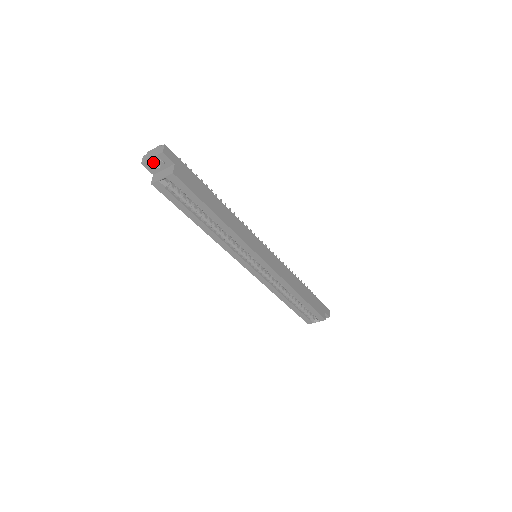
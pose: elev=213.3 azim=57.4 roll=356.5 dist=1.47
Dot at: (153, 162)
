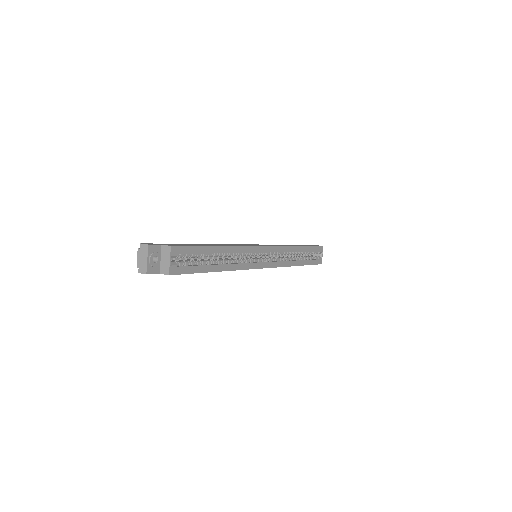
Dot at: (151, 261)
